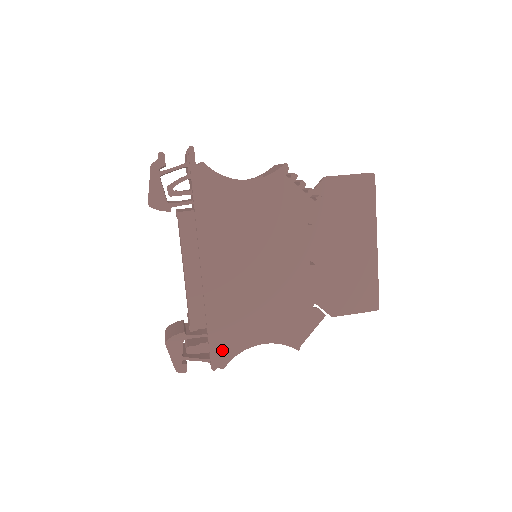
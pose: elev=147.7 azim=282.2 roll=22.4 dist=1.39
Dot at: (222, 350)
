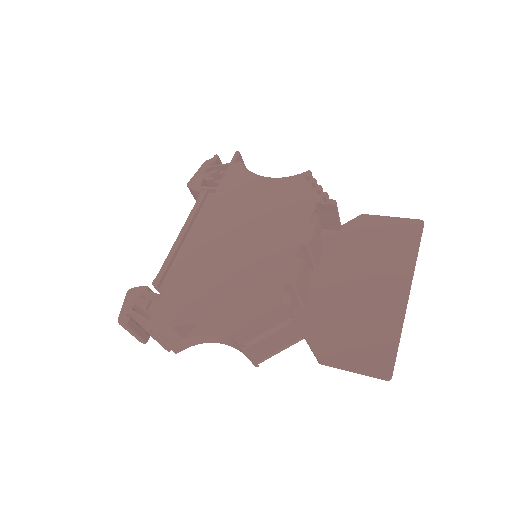
Dot at: (166, 313)
